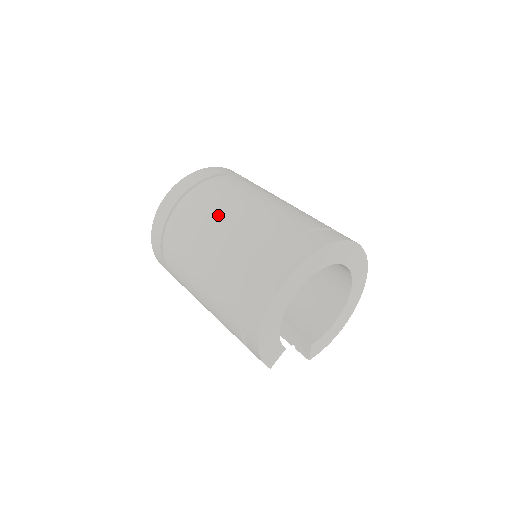
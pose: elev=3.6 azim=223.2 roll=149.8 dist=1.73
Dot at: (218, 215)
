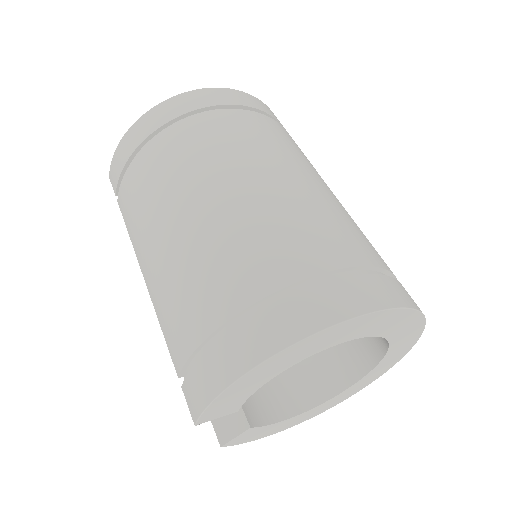
Dot at: (285, 161)
